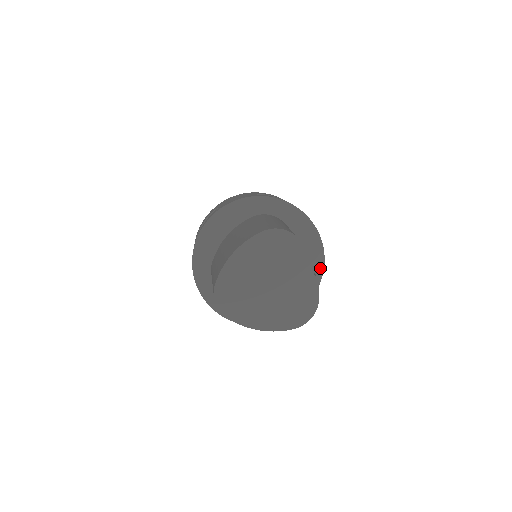
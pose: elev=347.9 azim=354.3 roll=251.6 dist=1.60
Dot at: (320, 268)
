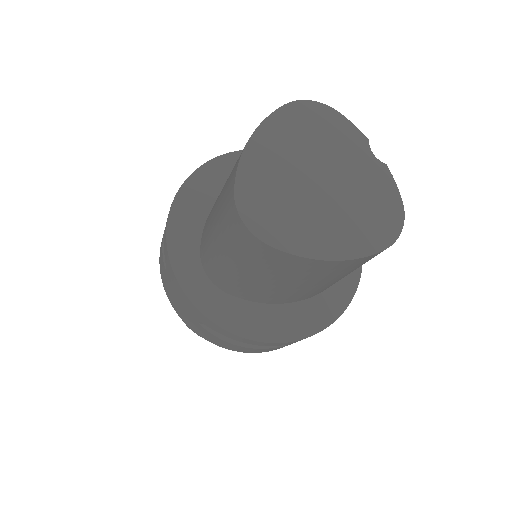
Dot at: occluded
